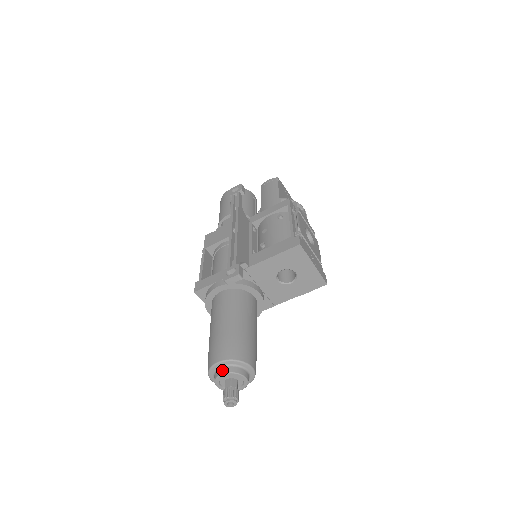
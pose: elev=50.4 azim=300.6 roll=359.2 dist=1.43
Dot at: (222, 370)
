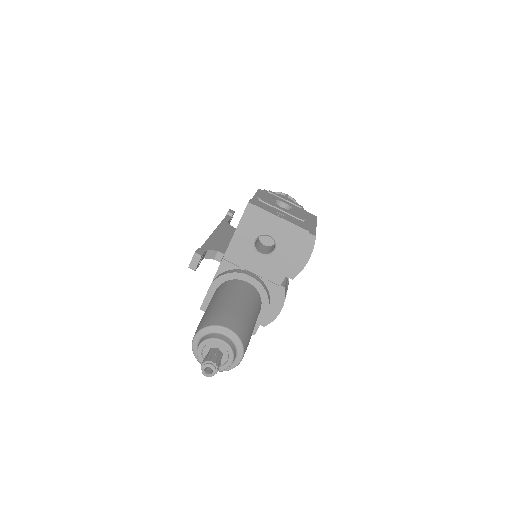
Dot at: (198, 344)
